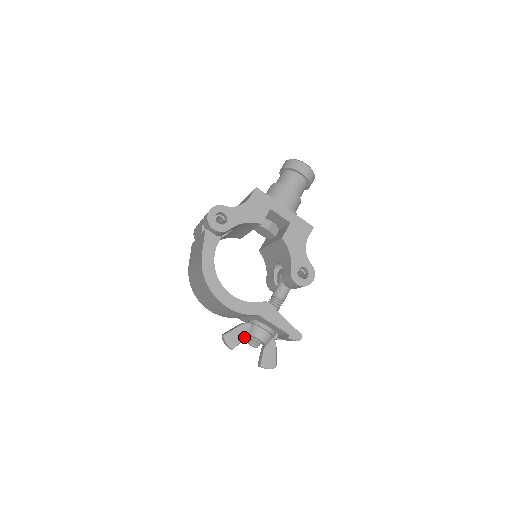
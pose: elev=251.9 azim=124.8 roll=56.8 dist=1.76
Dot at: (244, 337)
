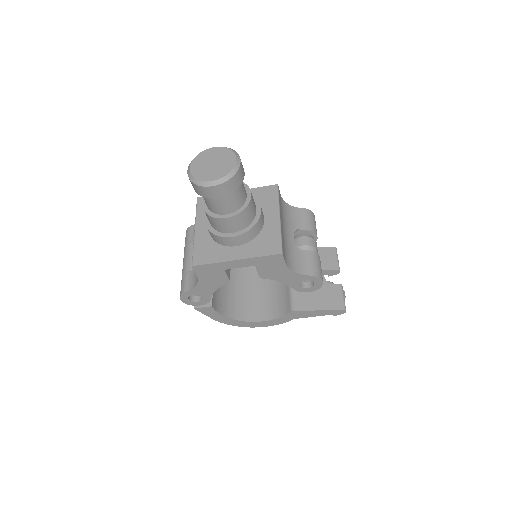
Dot at: occluded
